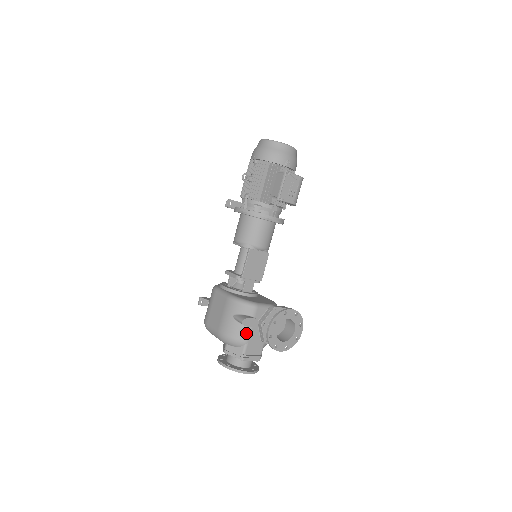
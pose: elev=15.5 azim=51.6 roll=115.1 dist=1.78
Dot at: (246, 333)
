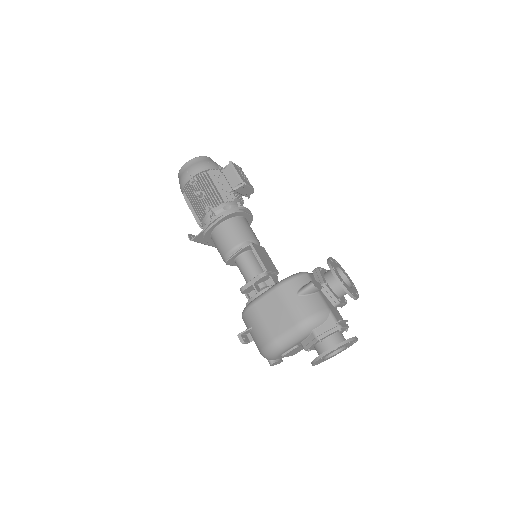
Dot at: (321, 300)
